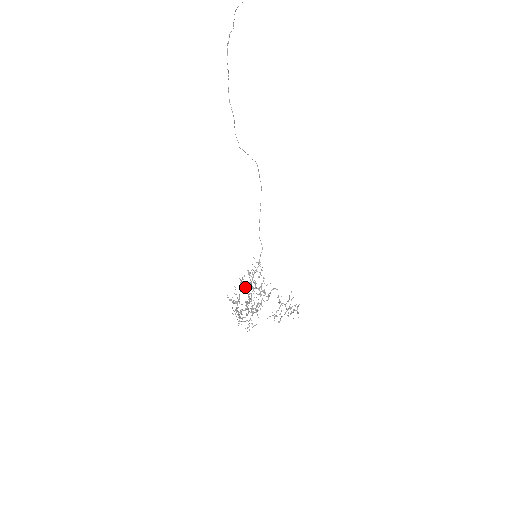
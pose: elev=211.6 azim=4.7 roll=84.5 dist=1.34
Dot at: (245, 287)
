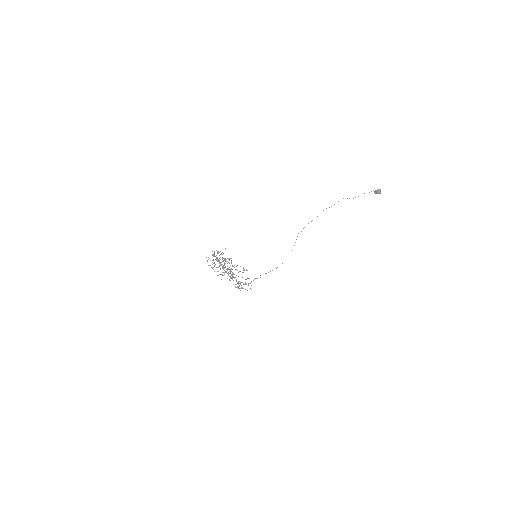
Dot at: (229, 260)
